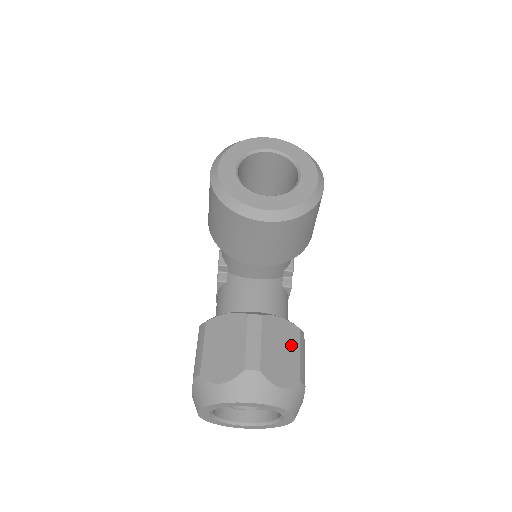
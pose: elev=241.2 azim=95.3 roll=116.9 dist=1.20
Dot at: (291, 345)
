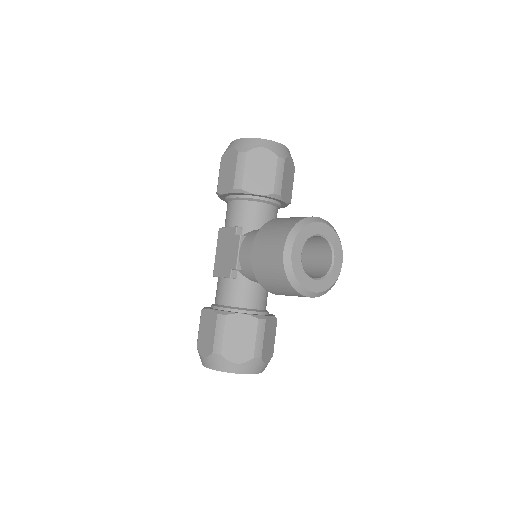
Dot at: (273, 333)
